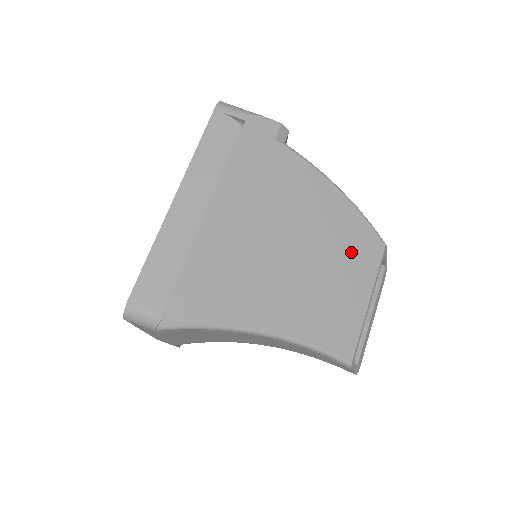
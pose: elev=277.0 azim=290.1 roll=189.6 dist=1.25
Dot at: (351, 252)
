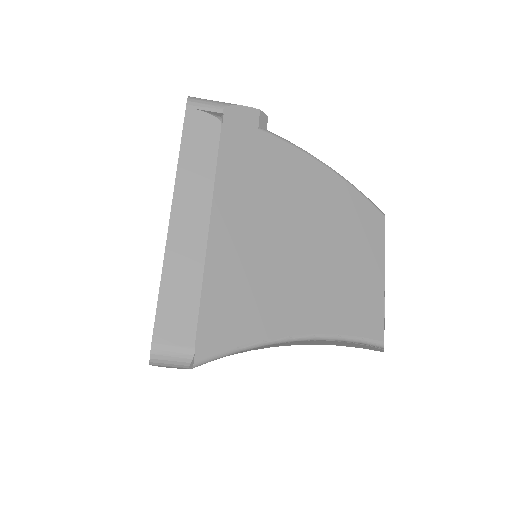
Dot at: (357, 231)
